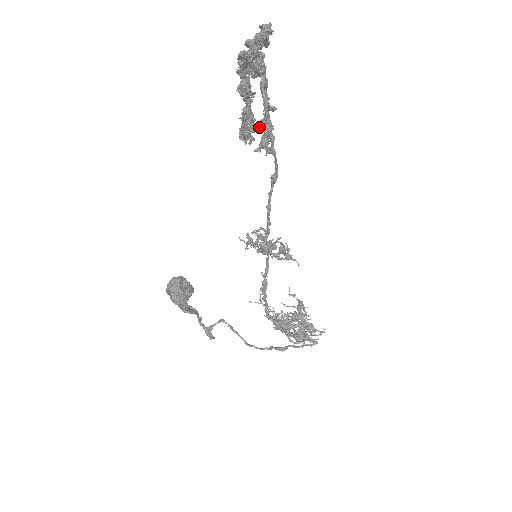
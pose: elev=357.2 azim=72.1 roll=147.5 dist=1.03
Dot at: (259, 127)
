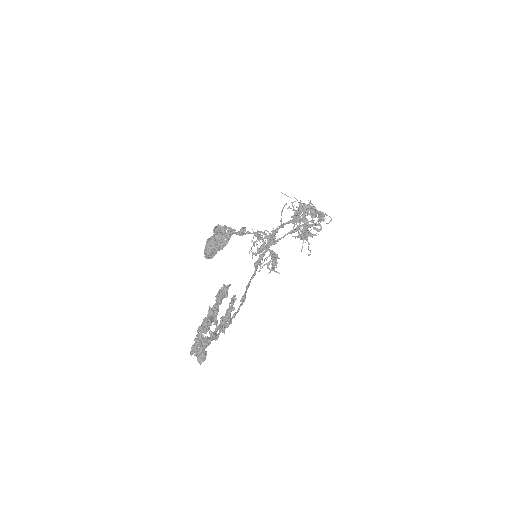
Dot at: occluded
